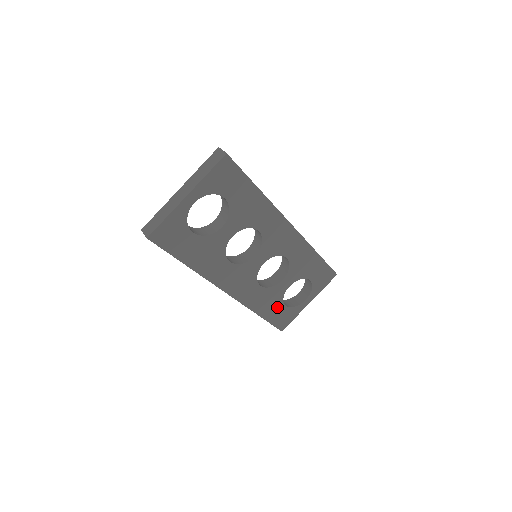
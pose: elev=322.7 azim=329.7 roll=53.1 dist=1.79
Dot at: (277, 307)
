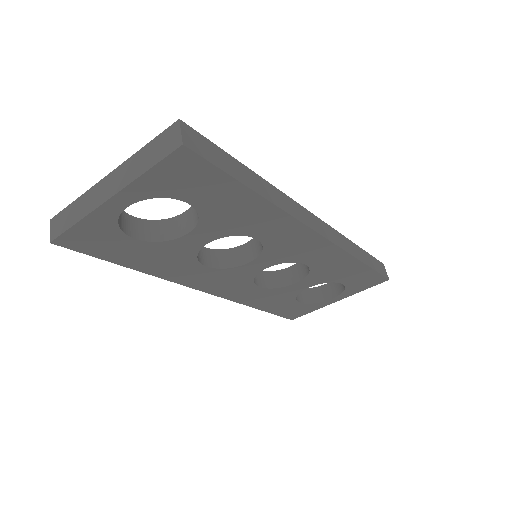
Dot at: (286, 303)
